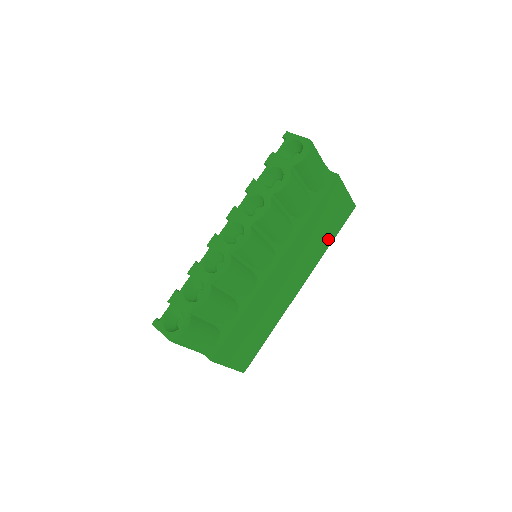
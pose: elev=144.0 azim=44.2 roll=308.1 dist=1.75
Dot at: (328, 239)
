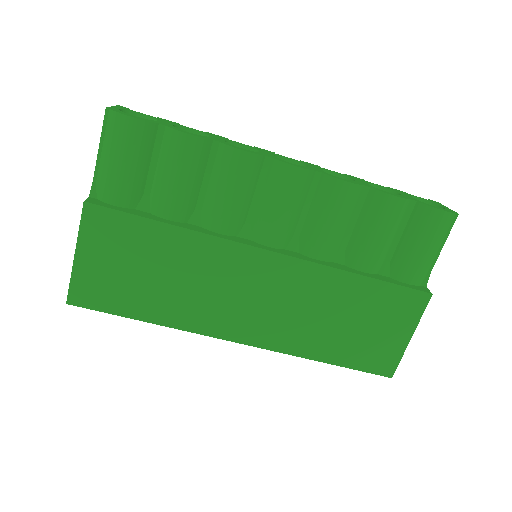
Dot at: (330, 350)
